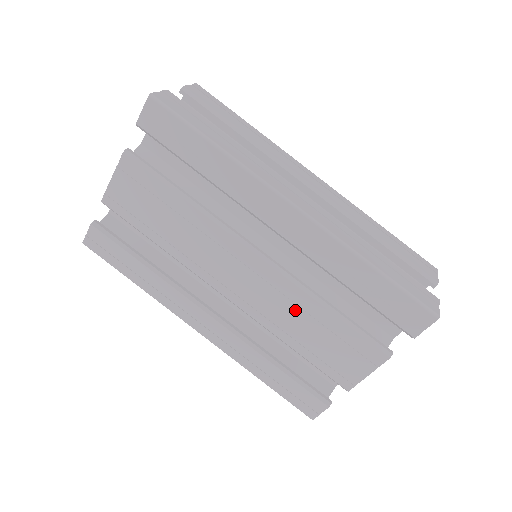
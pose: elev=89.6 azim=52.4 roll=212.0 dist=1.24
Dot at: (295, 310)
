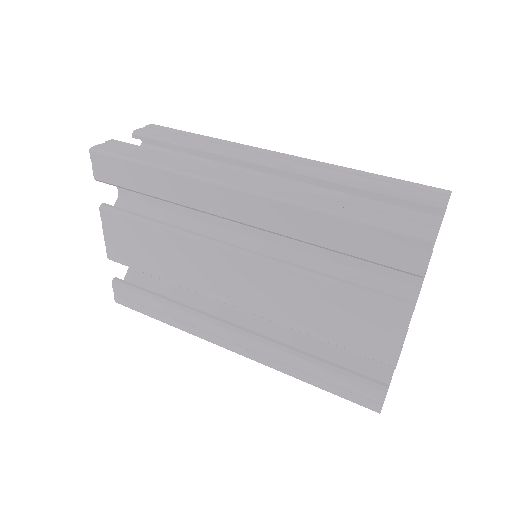
Dot at: (294, 294)
